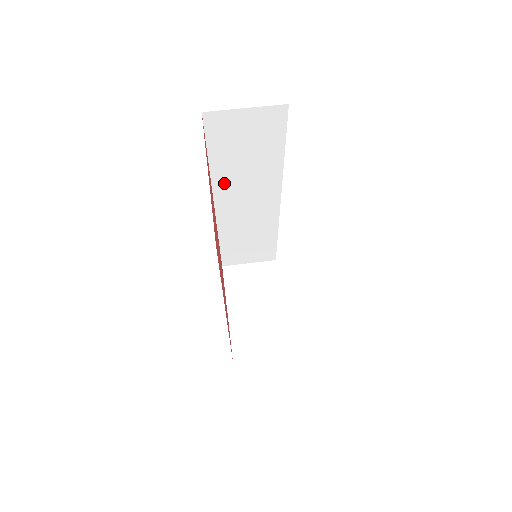
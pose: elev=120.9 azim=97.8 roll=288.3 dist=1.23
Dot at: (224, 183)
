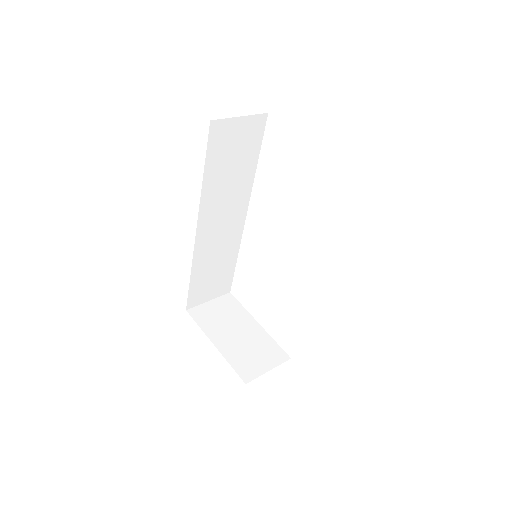
Dot at: (209, 200)
